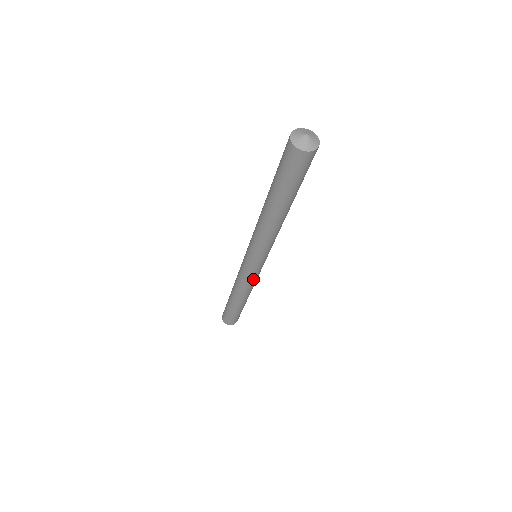
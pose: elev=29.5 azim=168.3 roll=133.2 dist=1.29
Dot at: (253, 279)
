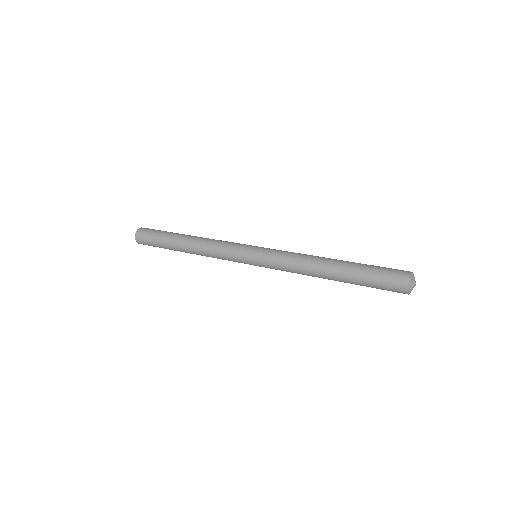
Dot at: occluded
